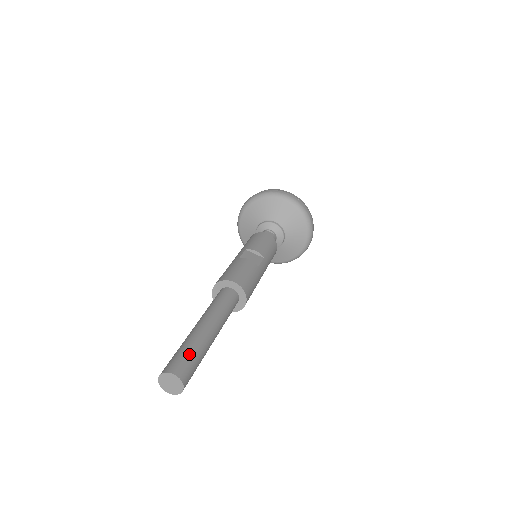
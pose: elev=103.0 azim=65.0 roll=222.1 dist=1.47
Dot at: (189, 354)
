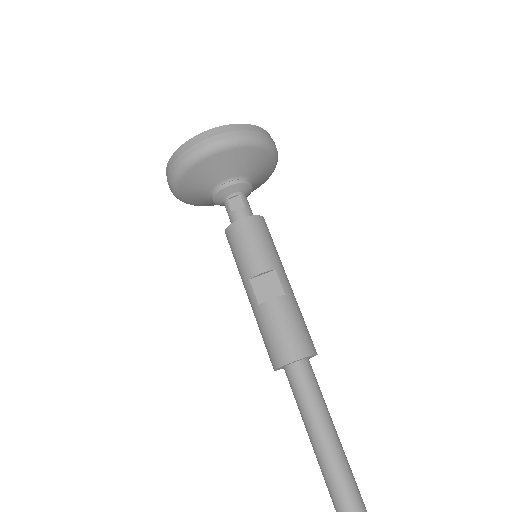
Dot at: (350, 506)
